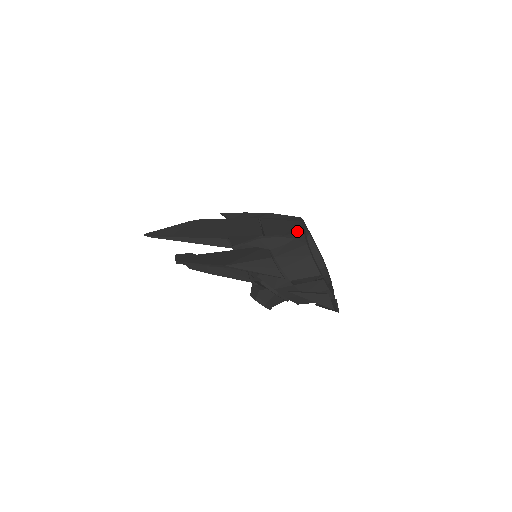
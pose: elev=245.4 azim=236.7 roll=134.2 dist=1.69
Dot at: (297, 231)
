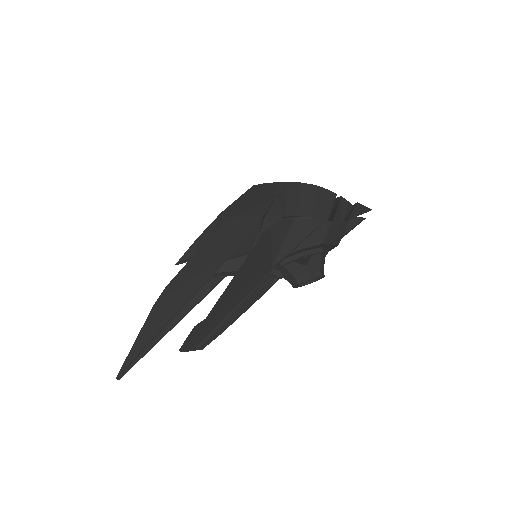
Dot at: (276, 187)
